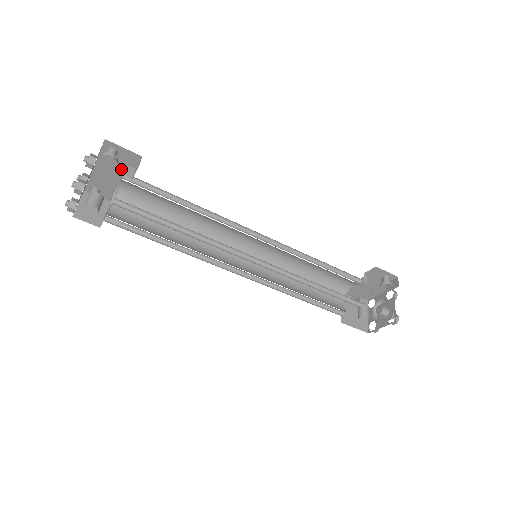
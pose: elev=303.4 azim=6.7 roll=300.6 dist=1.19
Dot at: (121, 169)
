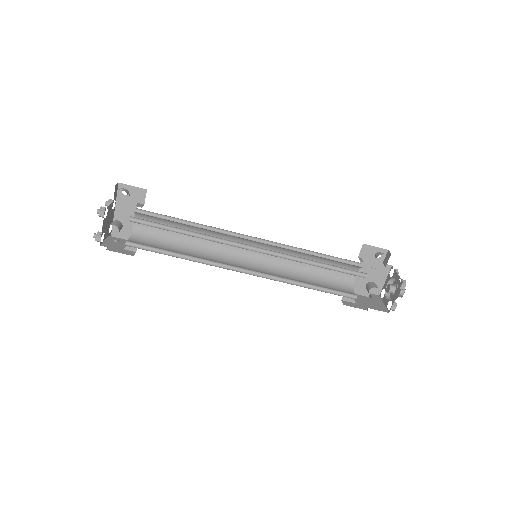
Dot at: (134, 209)
